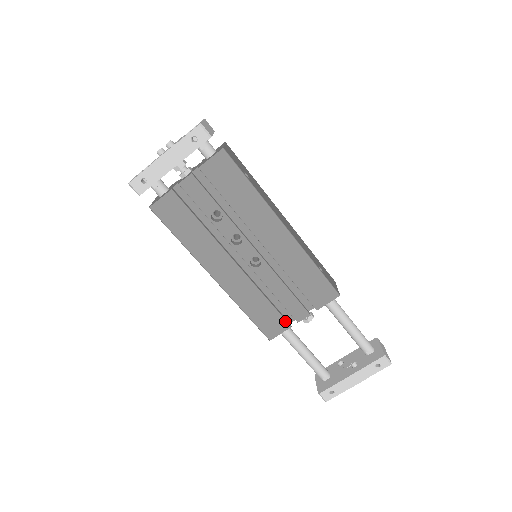
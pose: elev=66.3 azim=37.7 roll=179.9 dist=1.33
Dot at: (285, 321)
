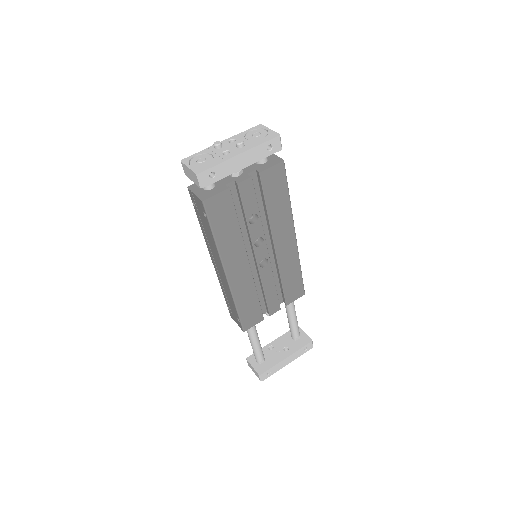
Dot at: (262, 315)
